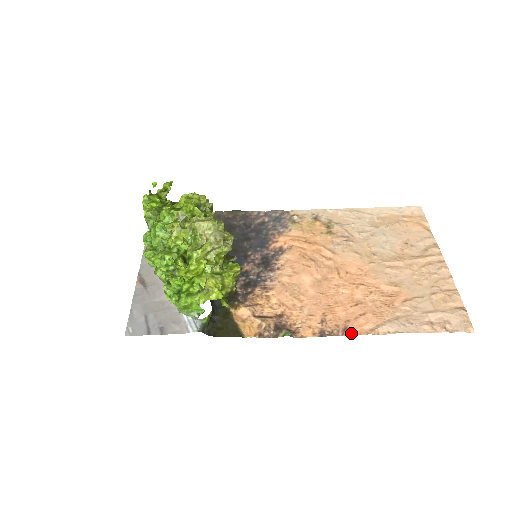
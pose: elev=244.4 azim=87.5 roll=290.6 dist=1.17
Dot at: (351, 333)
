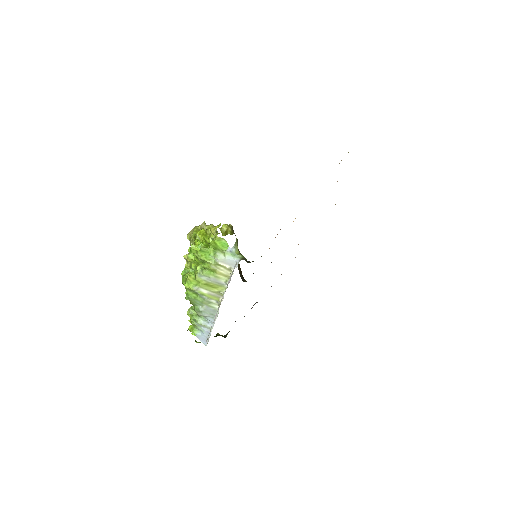
Dot at: occluded
